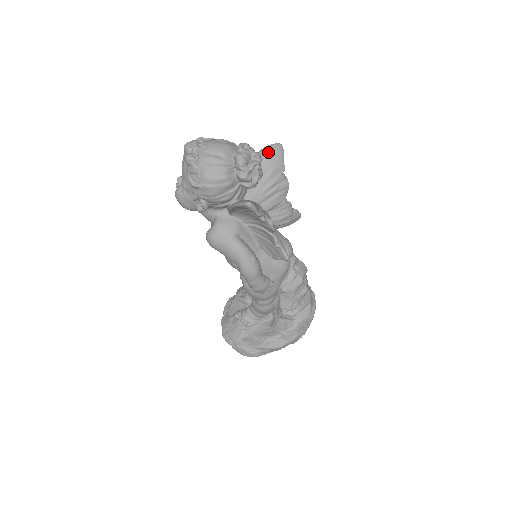
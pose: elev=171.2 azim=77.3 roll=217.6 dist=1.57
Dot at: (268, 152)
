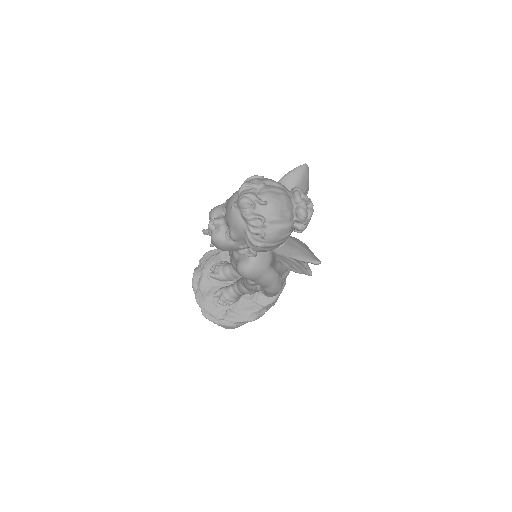
Dot at: (299, 177)
